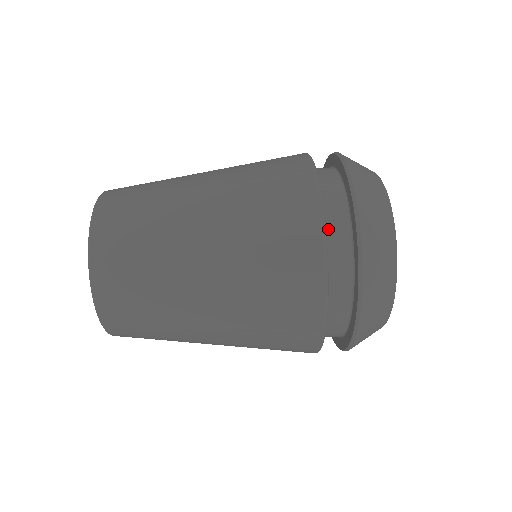
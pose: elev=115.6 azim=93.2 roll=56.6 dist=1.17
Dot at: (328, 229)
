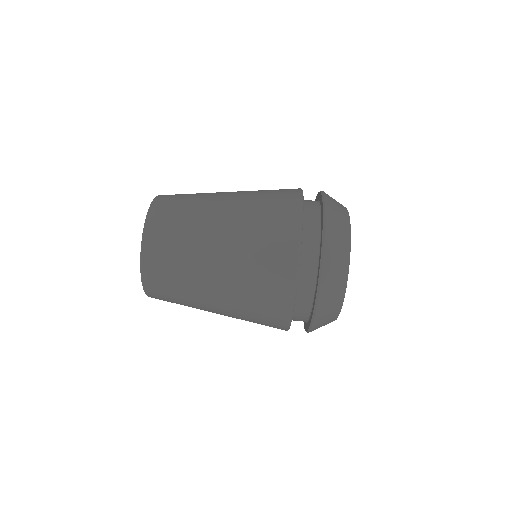
Dot at: (296, 309)
